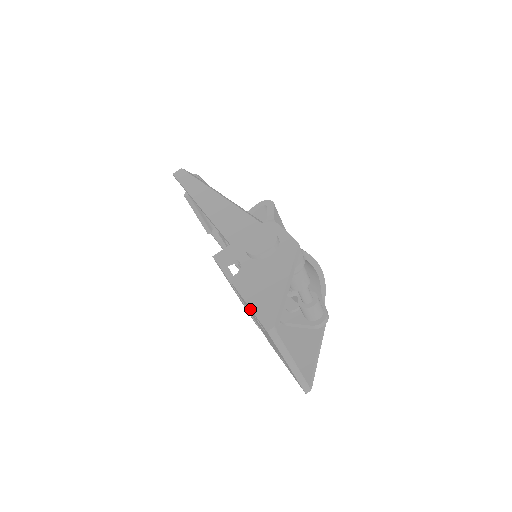
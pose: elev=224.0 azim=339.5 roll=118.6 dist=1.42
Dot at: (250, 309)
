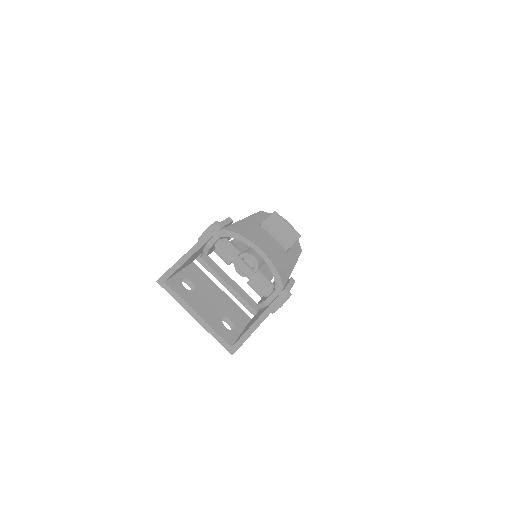
Dot at: occluded
